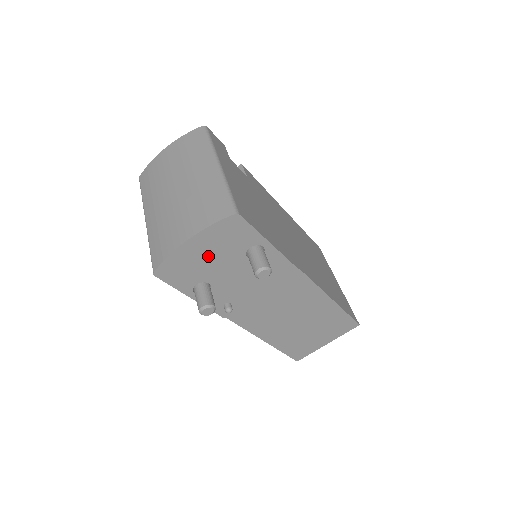
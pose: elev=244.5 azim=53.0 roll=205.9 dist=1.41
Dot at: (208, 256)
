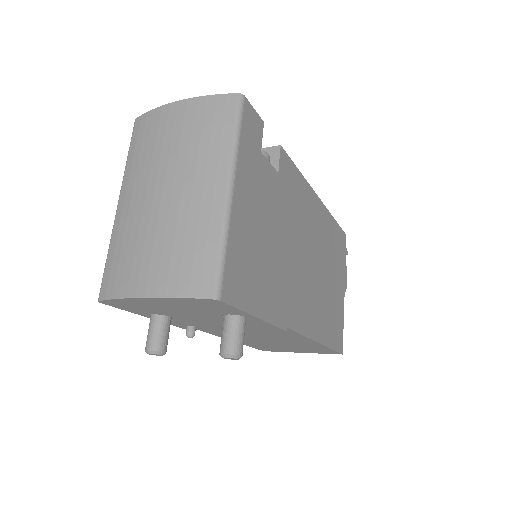
Dot at: (172, 307)
